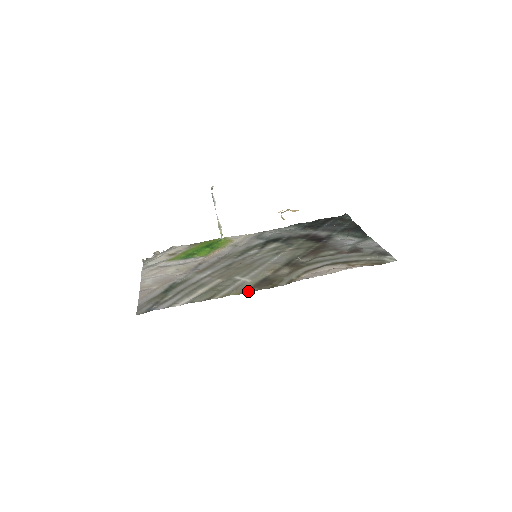
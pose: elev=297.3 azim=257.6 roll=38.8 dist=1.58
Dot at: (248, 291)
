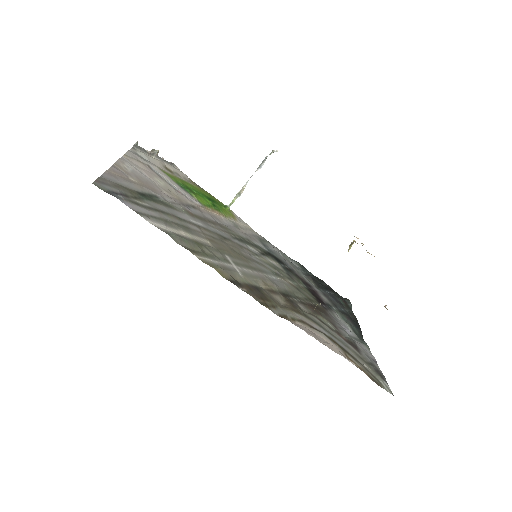
Dot at: (236, 284)
